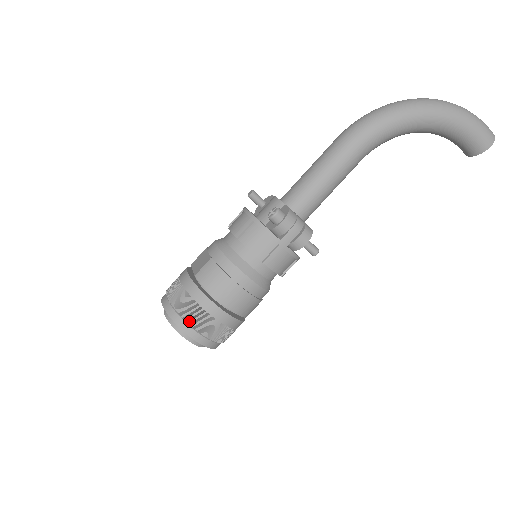
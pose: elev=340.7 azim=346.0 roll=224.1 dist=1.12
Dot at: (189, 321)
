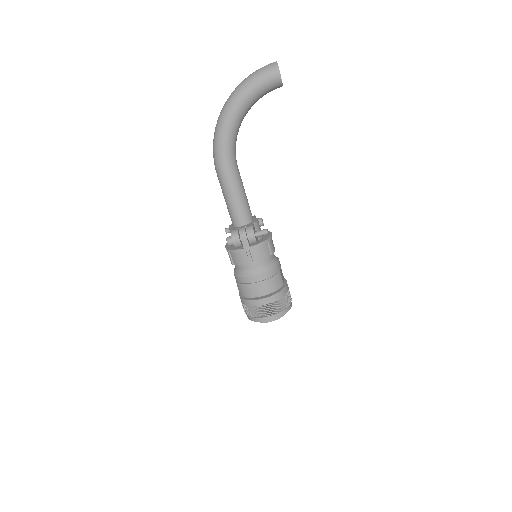
Dot at: (257, 316)
